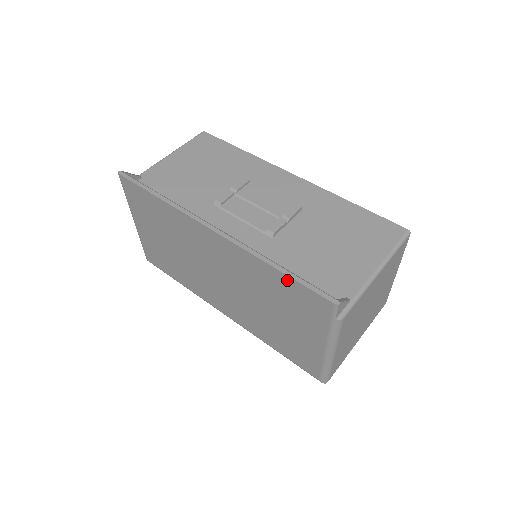
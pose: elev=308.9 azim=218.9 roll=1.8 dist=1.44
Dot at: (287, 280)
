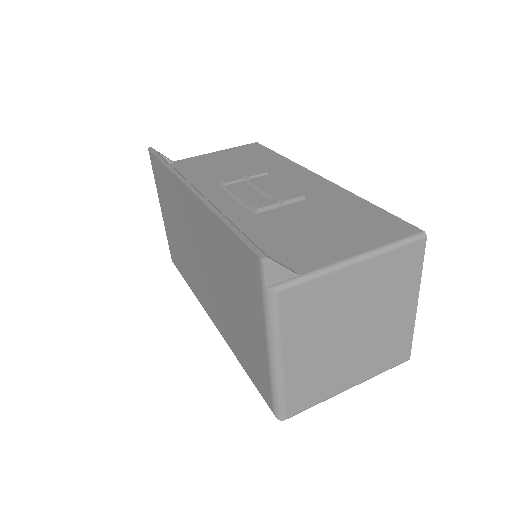
Dot at: (230, 235)
